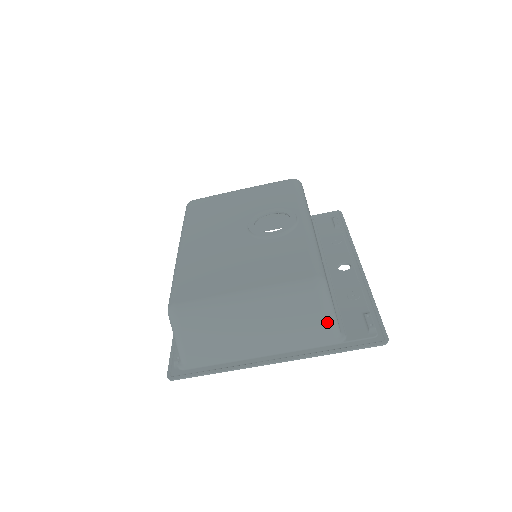
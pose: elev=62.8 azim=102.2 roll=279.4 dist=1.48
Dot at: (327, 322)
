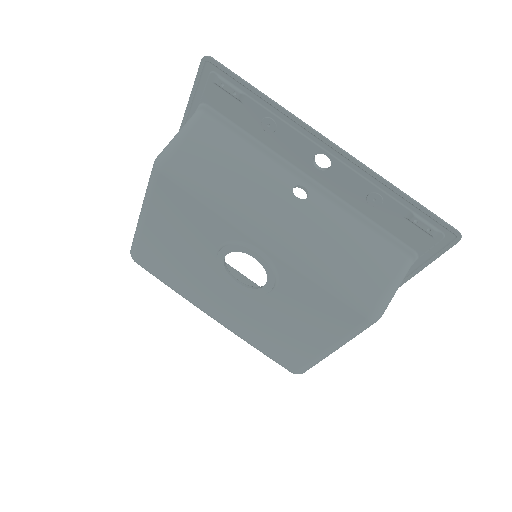
Dot at: occluded
